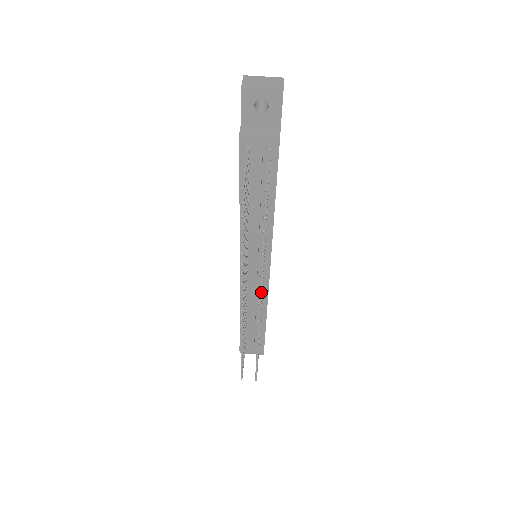
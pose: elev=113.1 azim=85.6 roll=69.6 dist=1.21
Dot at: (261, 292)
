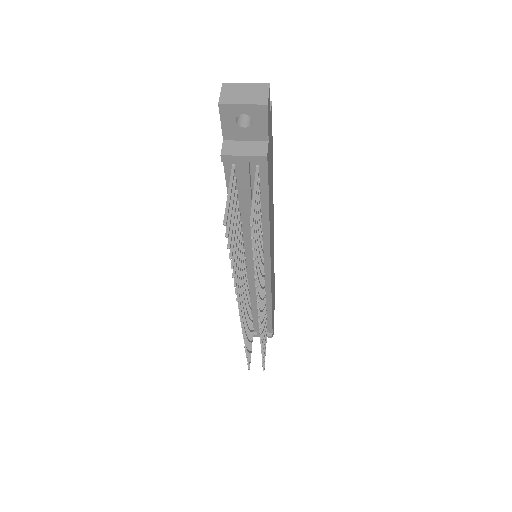
Dot at: (259, 306)
